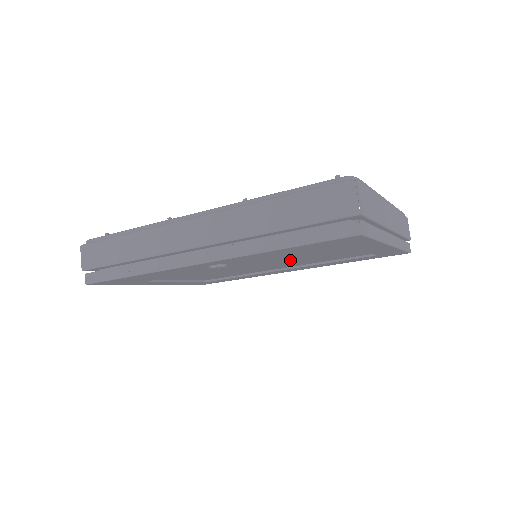
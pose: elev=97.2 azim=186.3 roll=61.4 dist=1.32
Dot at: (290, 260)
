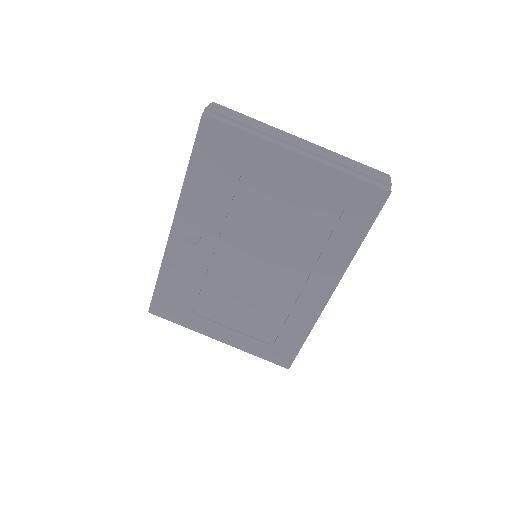
Dot at: (266, 235)
